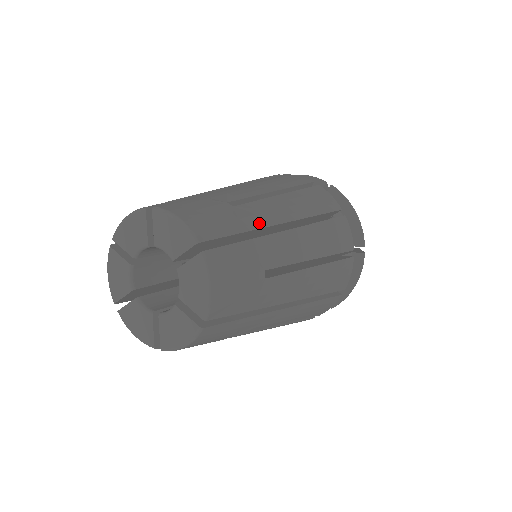
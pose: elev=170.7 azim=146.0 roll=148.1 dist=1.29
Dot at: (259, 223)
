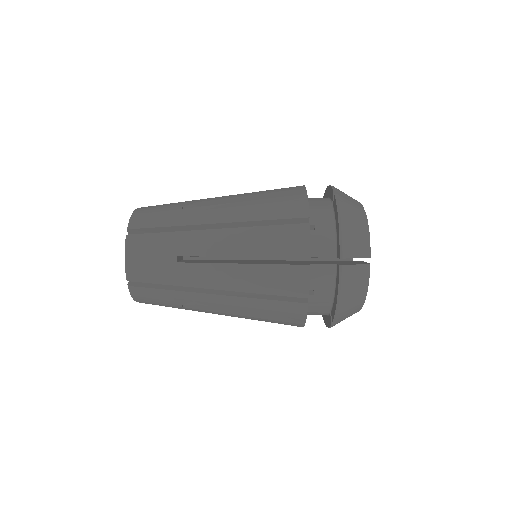
Dot at: (188, 283)
